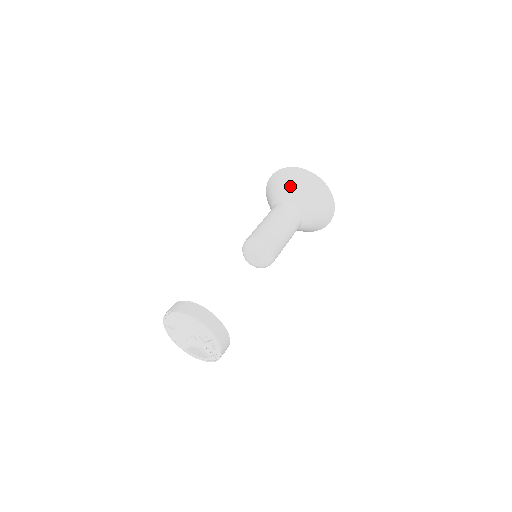
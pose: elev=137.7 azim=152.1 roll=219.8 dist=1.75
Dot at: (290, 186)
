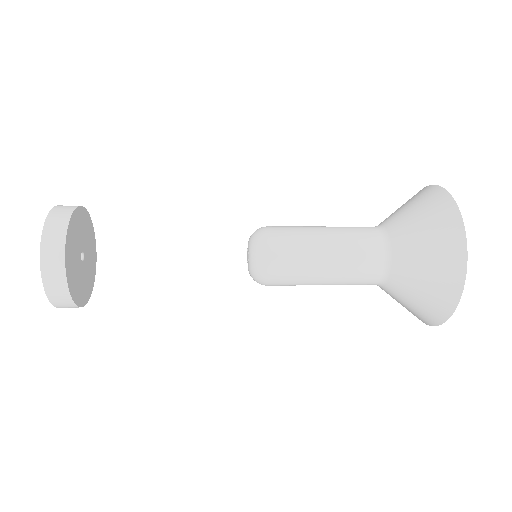
Dot at: (401, 207)
